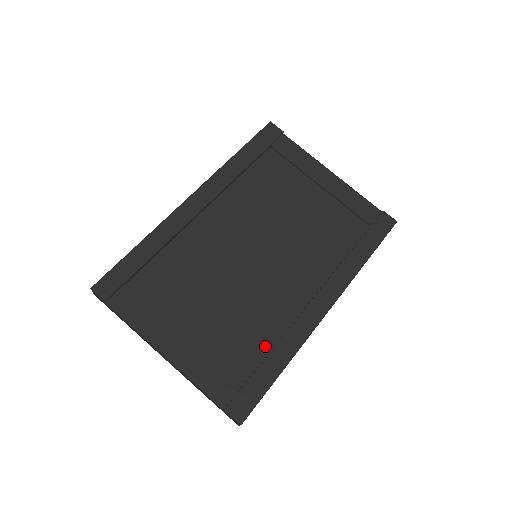
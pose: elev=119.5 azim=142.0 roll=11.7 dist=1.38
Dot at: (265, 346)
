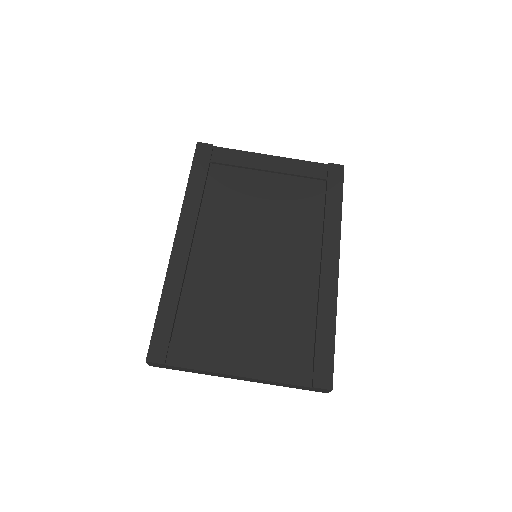
Dot at: (310, 321)
